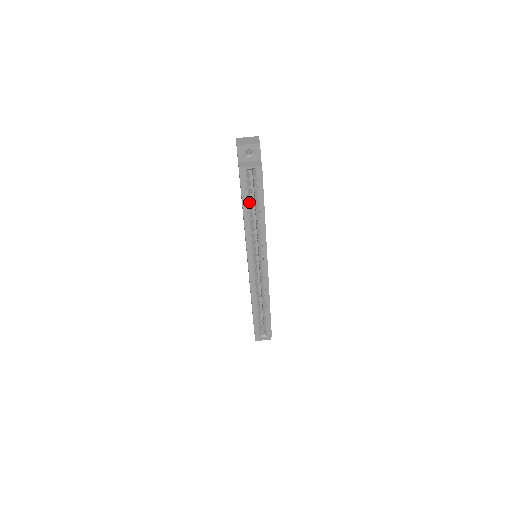
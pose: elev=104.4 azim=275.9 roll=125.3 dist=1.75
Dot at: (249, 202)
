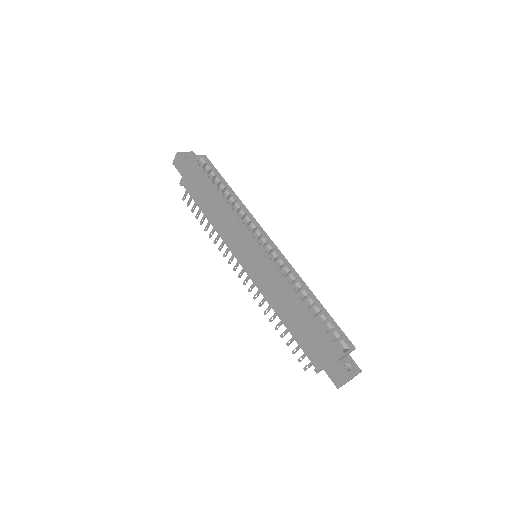
Dot at: occluded
